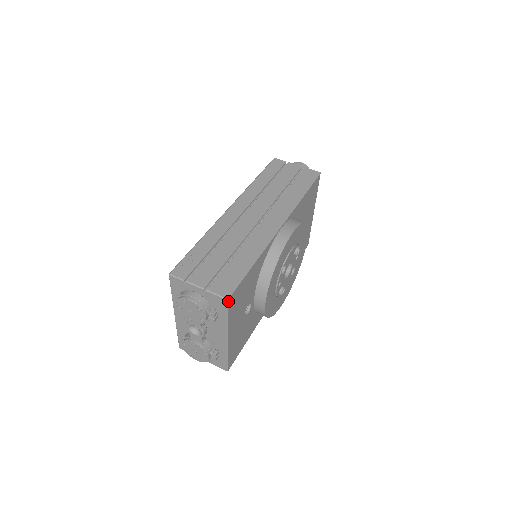
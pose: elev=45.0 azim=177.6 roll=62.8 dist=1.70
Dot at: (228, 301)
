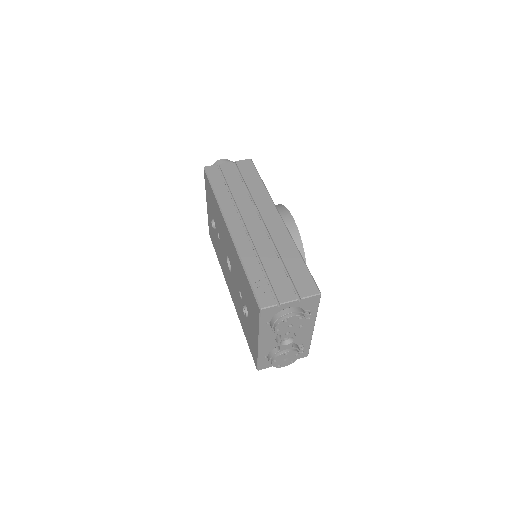
Dot at: (320, 295)
